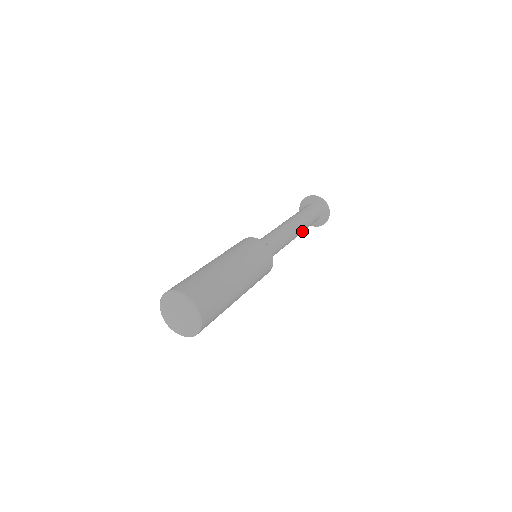
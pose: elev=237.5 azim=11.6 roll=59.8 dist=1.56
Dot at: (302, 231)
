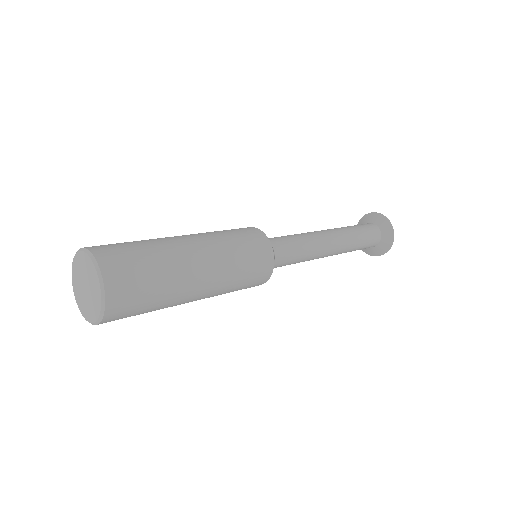
Dot at: (339, 253)
